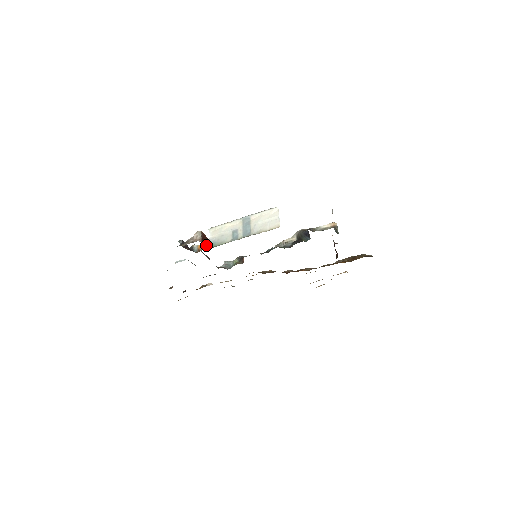
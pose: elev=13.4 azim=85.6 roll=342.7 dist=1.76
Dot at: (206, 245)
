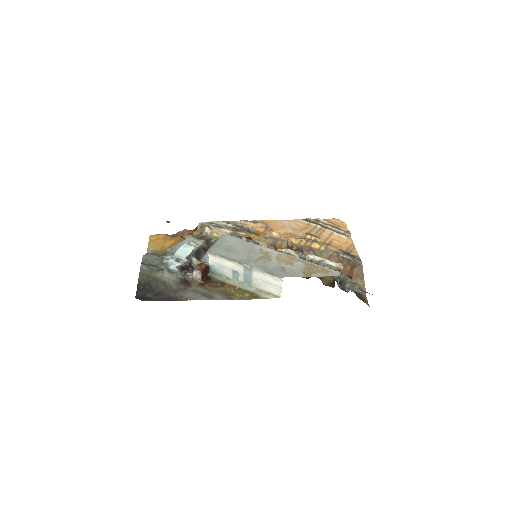
Dot at: (206, 275)
